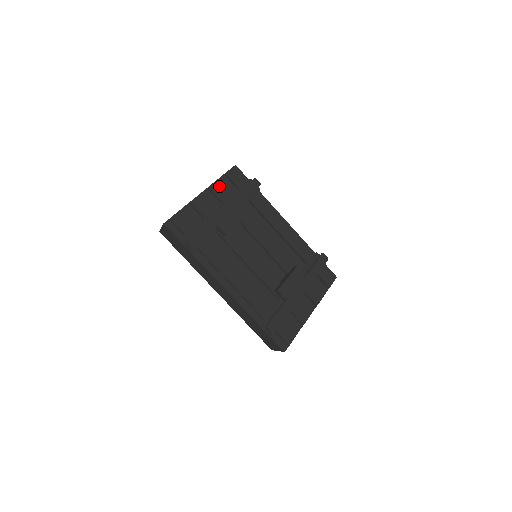
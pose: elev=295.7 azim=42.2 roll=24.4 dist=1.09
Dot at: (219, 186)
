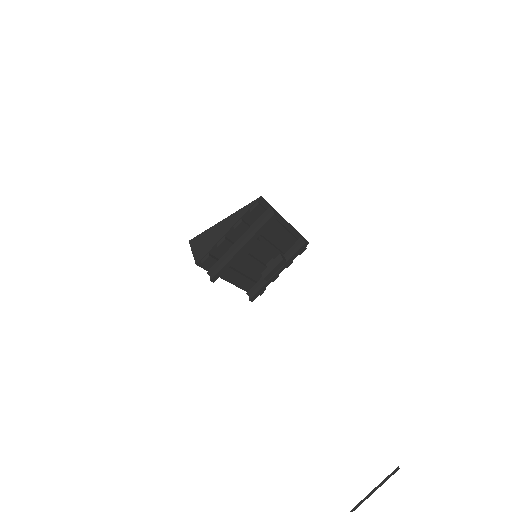
Dot at: (243, 224)
